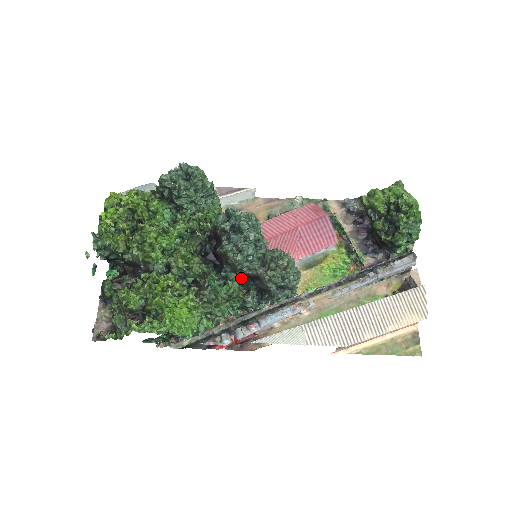
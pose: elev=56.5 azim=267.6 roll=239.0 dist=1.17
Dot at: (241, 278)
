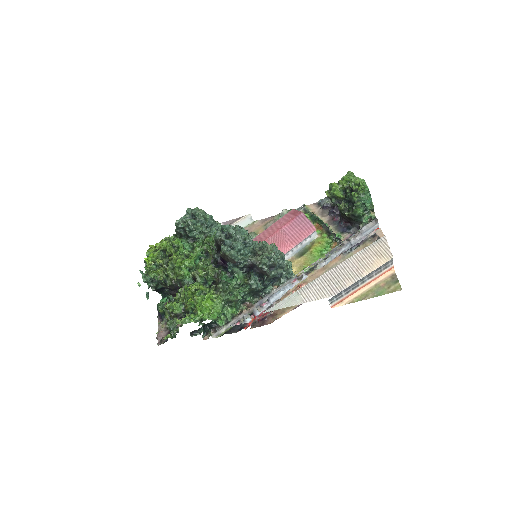
Dot at: (244, 271)
